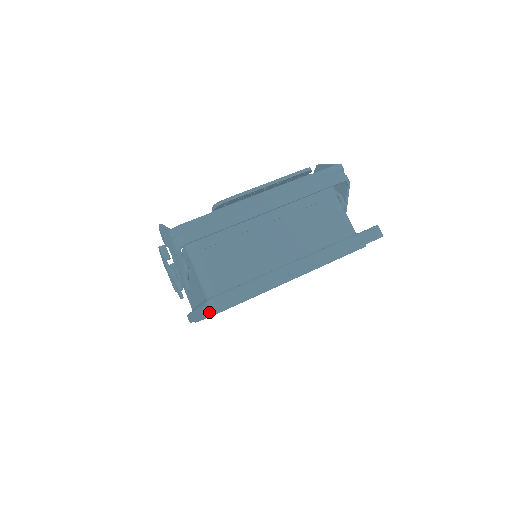
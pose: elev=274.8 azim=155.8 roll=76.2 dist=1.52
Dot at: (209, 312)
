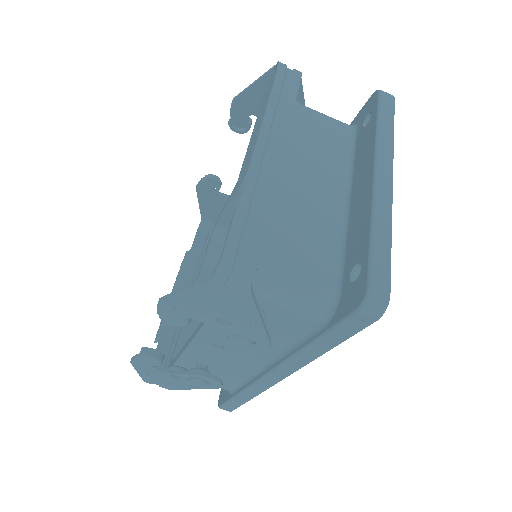
Dot at: (375, 318)
